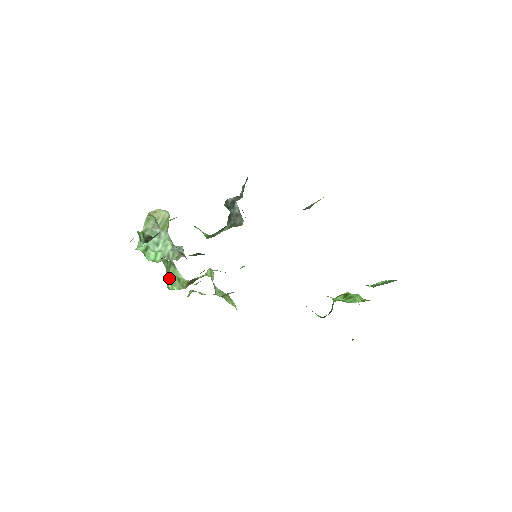
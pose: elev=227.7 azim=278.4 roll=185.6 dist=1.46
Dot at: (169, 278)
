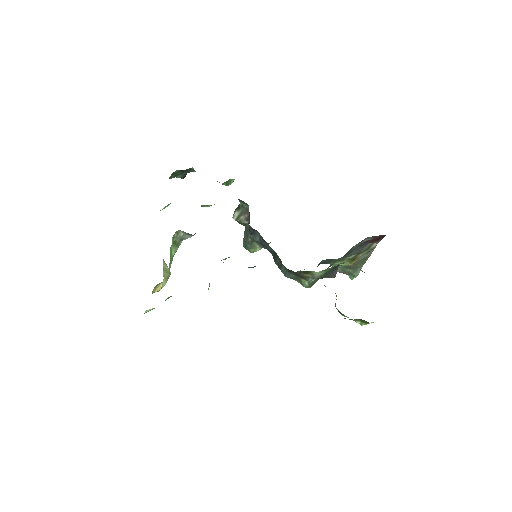
Dot at: occluded
